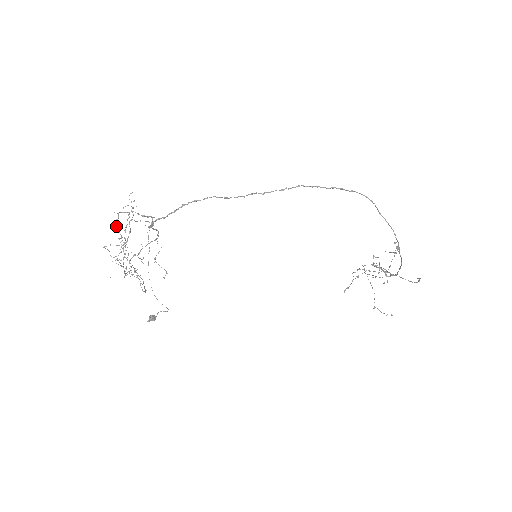
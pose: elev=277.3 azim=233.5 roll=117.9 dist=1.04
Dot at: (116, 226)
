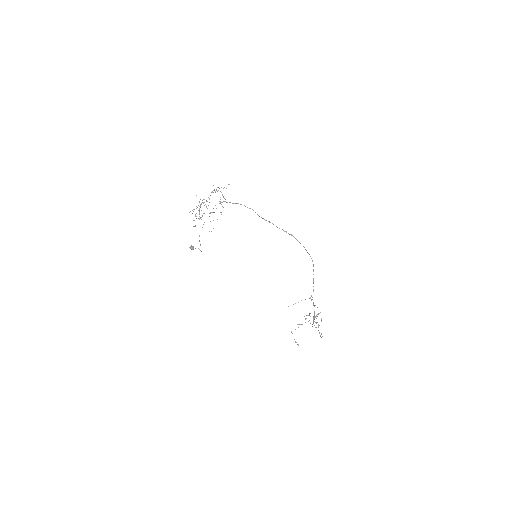
Dot at: occluded
